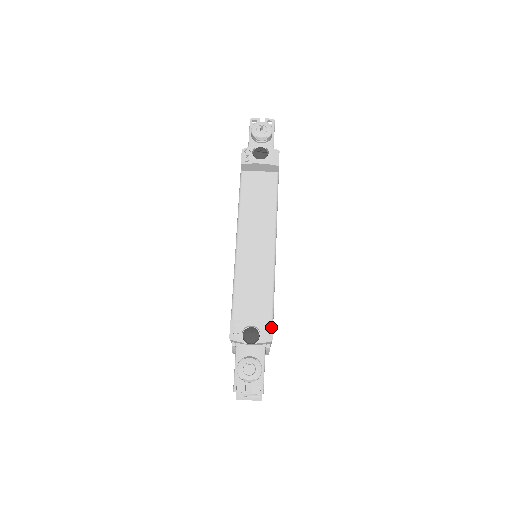
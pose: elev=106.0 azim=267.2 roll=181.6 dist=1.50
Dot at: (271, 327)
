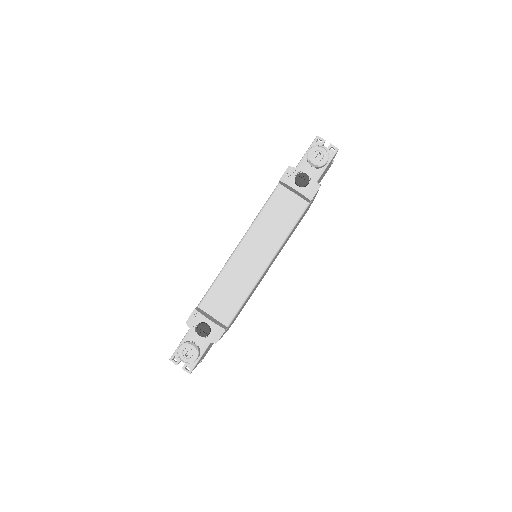
Dot at: (222, 333)
